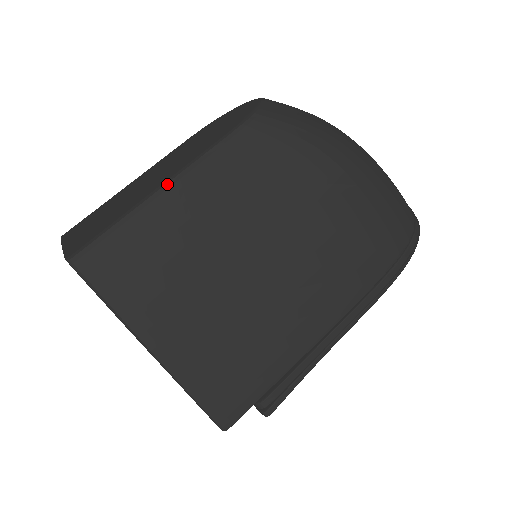
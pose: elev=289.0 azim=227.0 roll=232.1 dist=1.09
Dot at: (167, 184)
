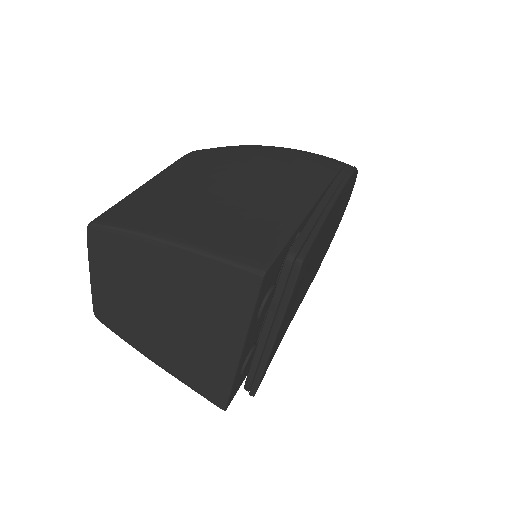
Dot at: (148, 181)
